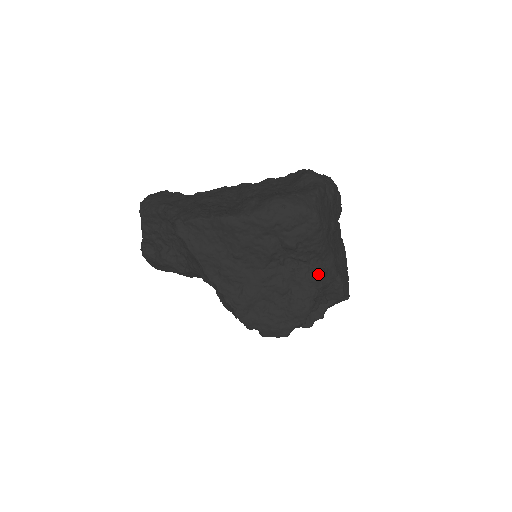
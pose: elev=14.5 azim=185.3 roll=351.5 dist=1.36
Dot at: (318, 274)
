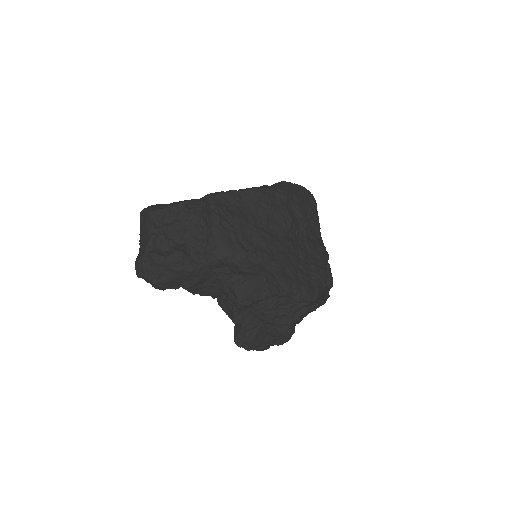
Dot at: (322, 246)
